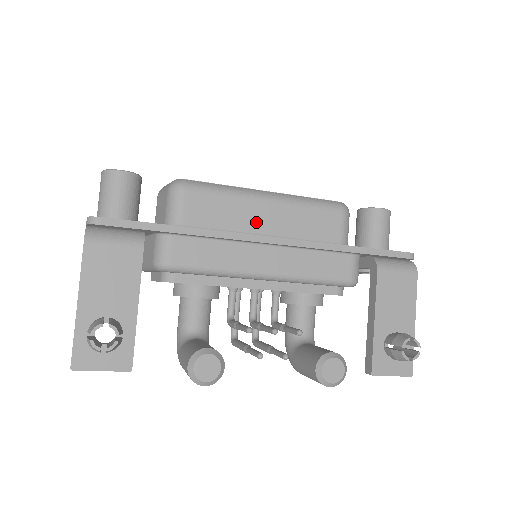
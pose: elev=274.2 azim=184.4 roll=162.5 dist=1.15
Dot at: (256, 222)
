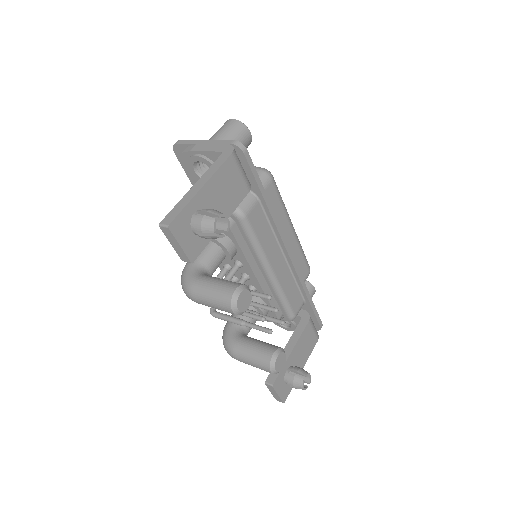
Dot at: occluded
